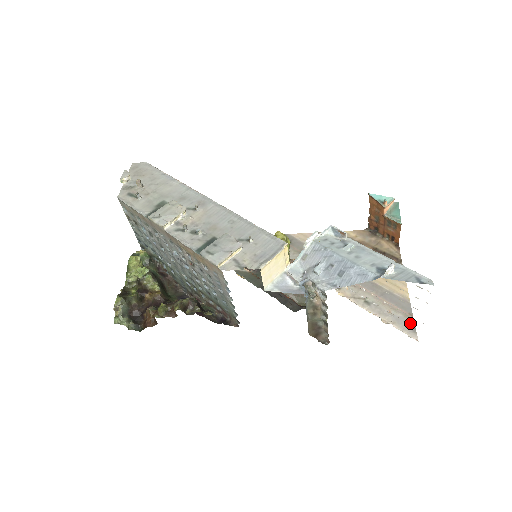
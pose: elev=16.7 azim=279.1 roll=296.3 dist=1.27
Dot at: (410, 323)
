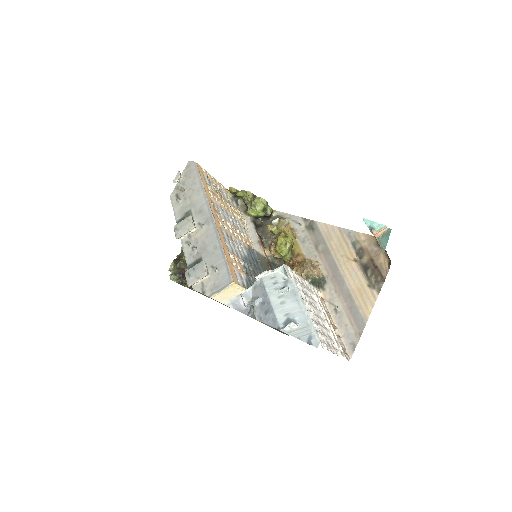
Dot at: (354, 341)
